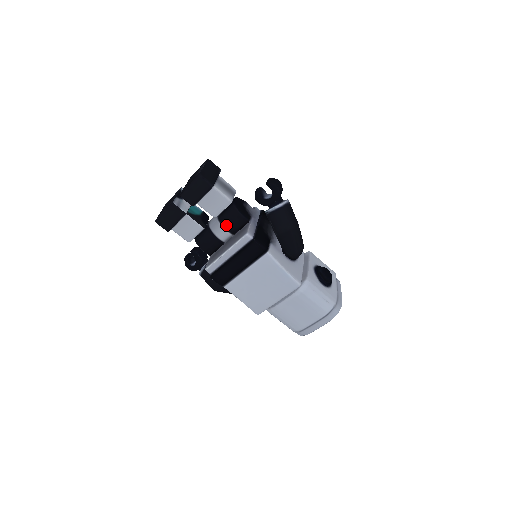
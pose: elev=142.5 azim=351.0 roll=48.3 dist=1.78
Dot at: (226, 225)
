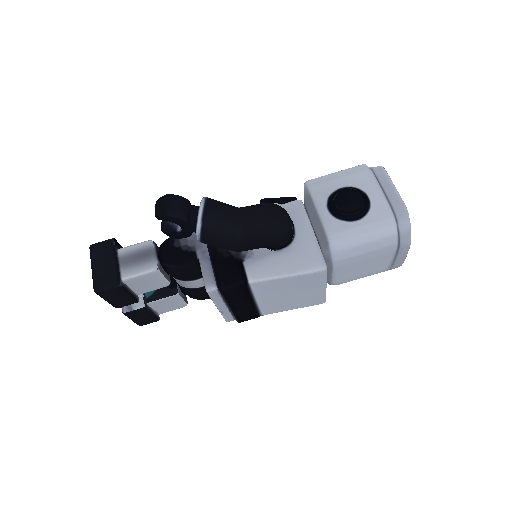
Dot at: (187, 279)
